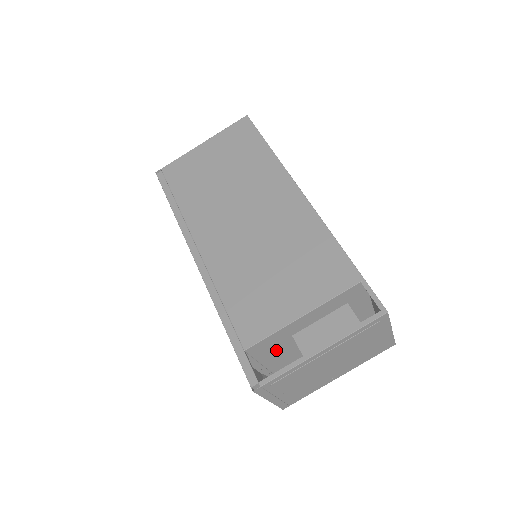
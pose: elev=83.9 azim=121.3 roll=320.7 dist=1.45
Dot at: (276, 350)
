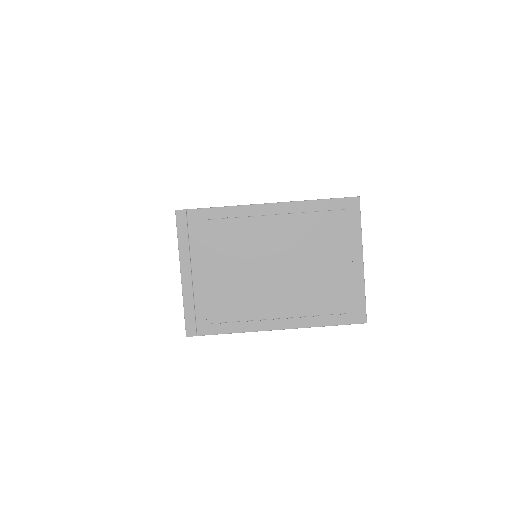
Dot at: occluded
